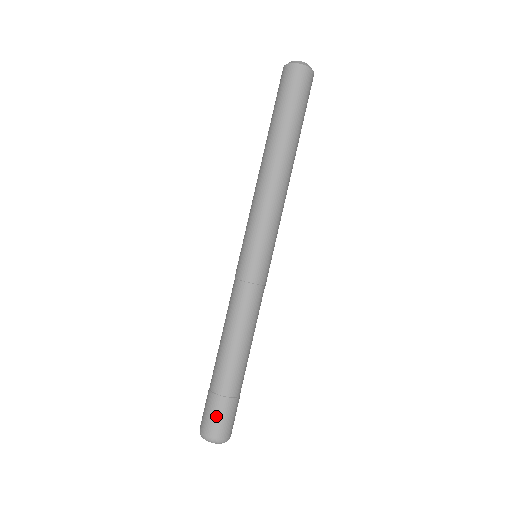
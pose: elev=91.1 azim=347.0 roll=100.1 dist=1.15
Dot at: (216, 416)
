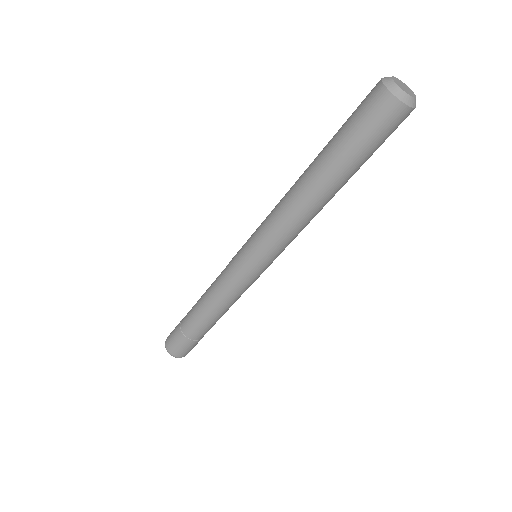
Dot at: (178, 345)
